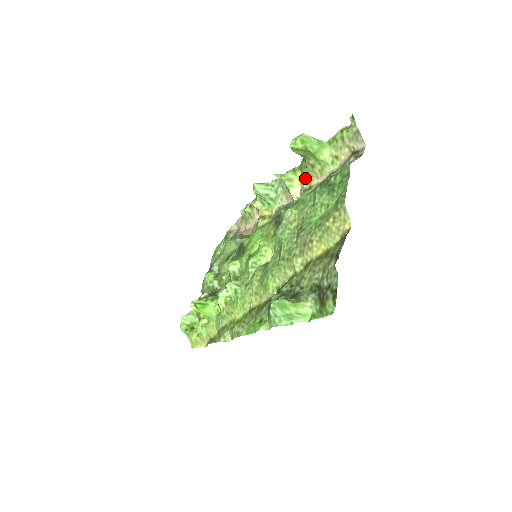
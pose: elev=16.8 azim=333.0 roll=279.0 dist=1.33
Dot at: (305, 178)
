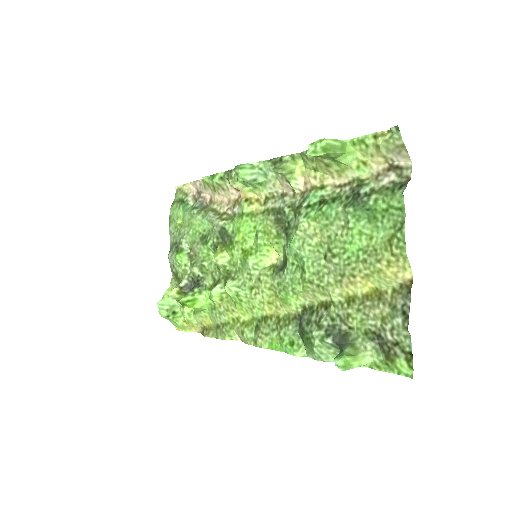
Dot at: (312, 171)
